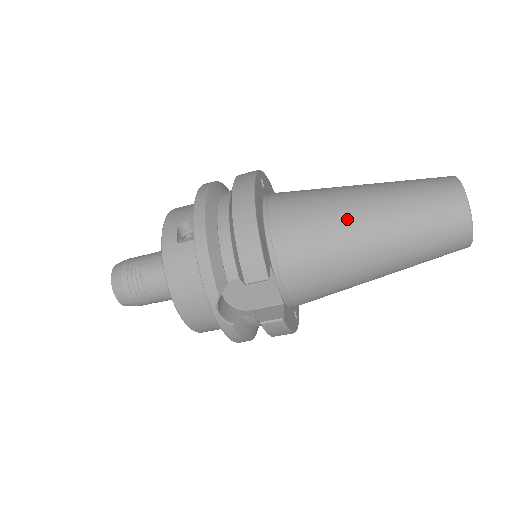
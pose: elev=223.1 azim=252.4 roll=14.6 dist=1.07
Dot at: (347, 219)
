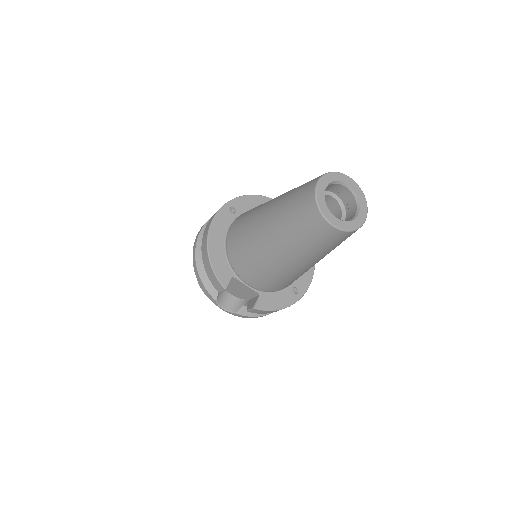
Dot at: (258, 237)
